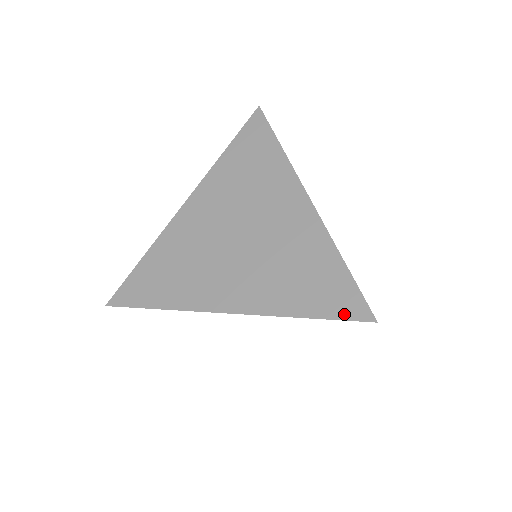
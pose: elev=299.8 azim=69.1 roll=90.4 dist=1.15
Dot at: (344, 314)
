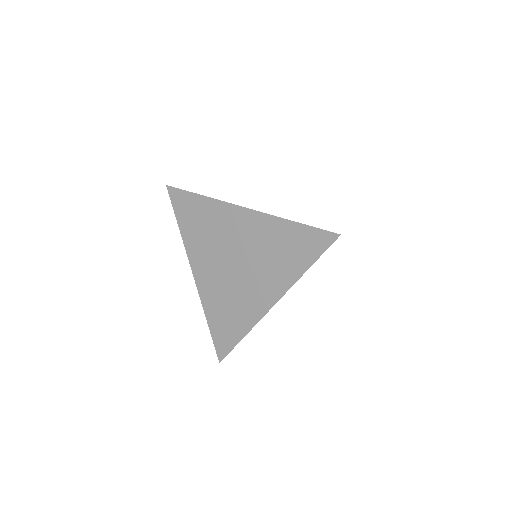
Dot at: (323, 248)
